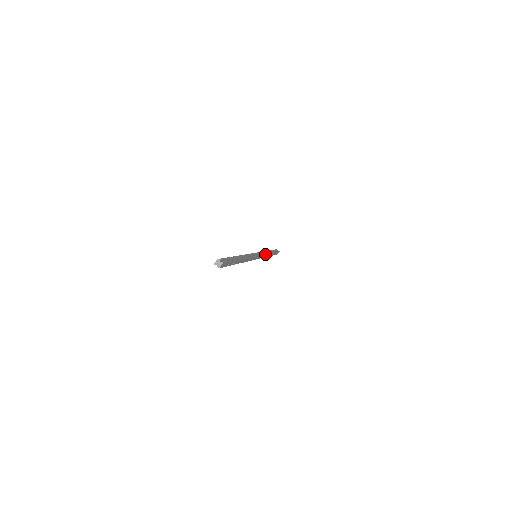
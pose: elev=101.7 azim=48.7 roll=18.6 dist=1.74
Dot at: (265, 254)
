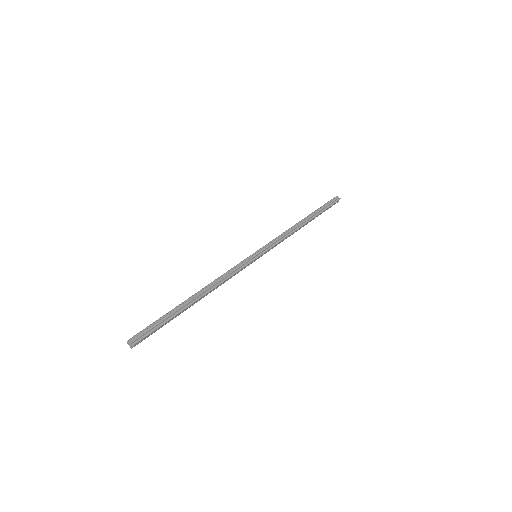
Dot at: (282, 239)
